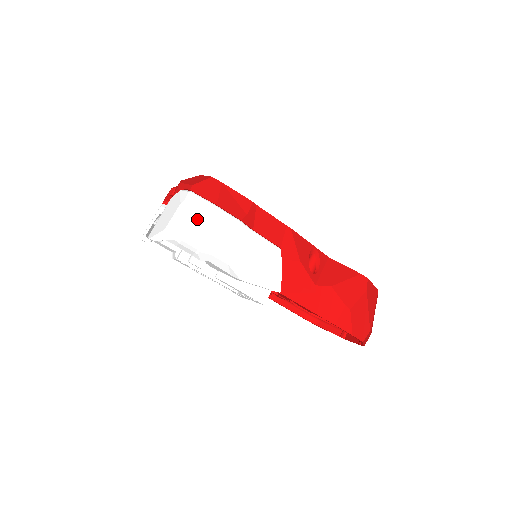
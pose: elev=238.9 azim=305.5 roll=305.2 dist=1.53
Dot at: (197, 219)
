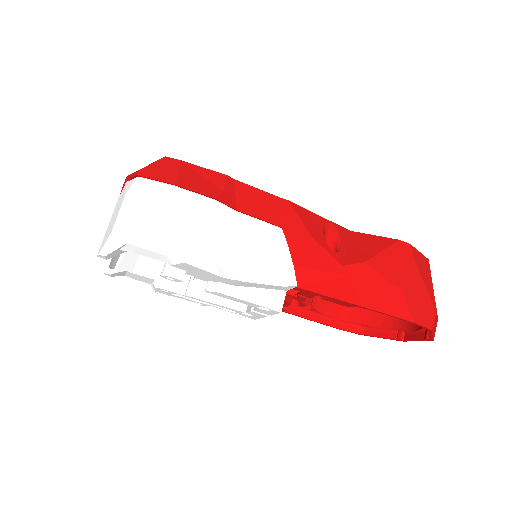
Dot at: (153, 207)
